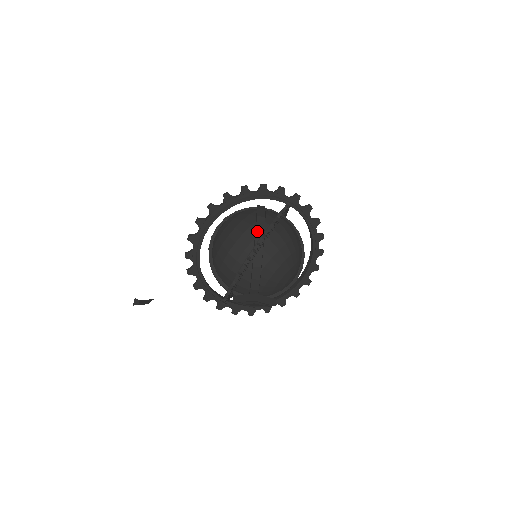
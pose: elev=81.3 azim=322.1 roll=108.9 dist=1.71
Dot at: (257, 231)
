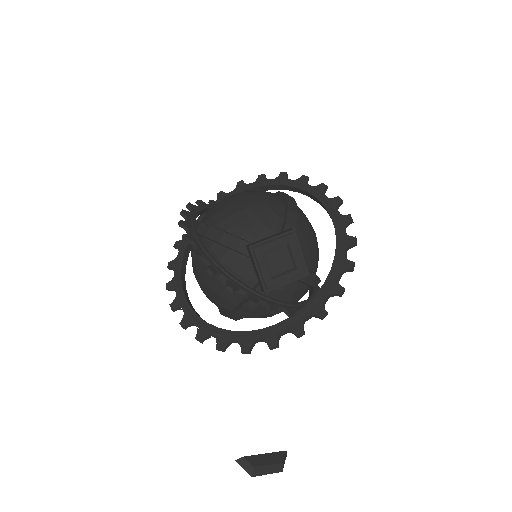
Dot at: occluded
